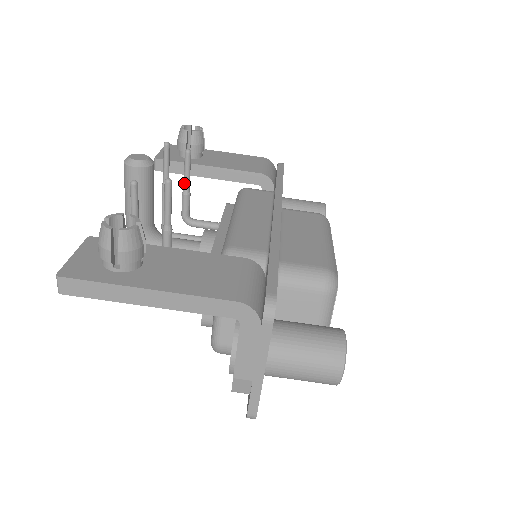
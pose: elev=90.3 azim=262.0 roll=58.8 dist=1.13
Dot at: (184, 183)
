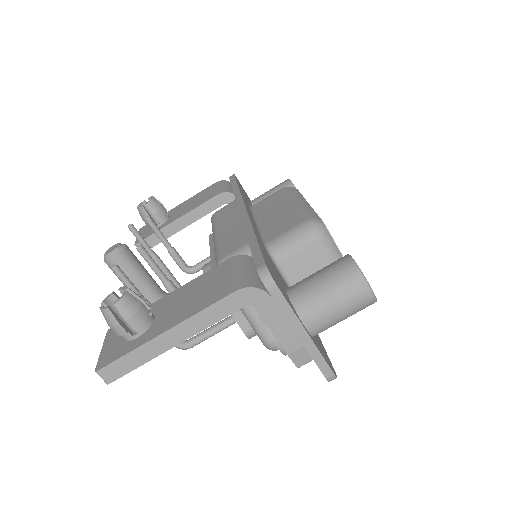
Dot at: (164, 244)
